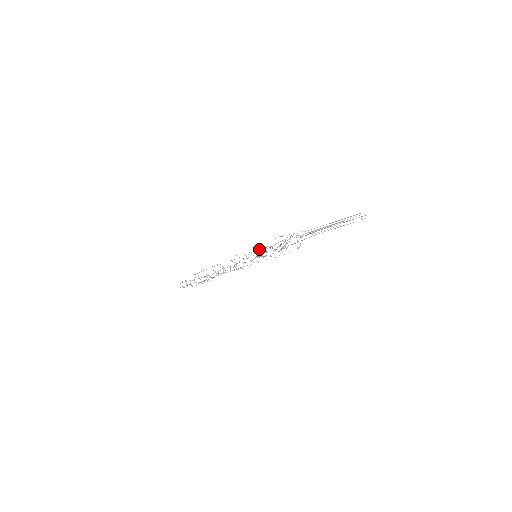
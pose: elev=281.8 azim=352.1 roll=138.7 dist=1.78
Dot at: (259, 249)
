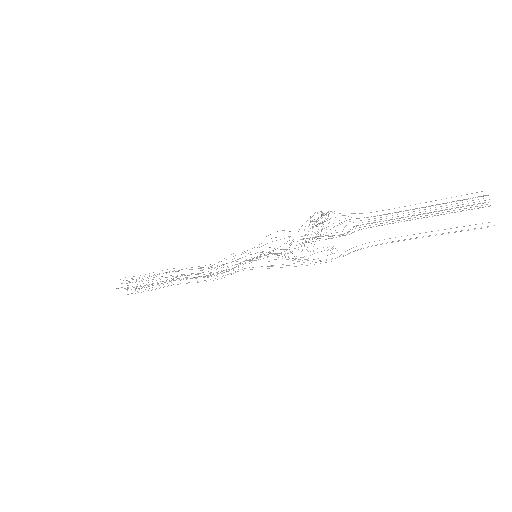
Dot at: (268, 254)
